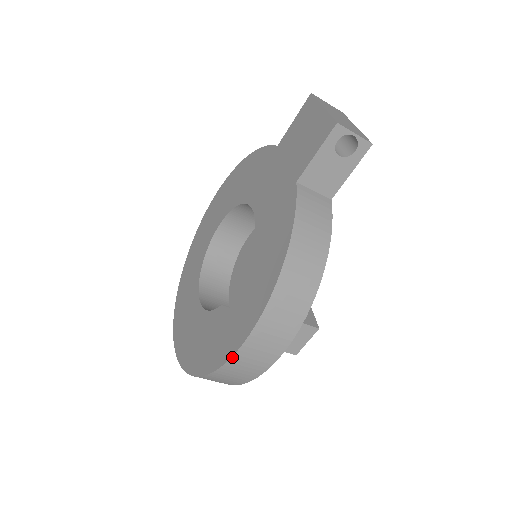
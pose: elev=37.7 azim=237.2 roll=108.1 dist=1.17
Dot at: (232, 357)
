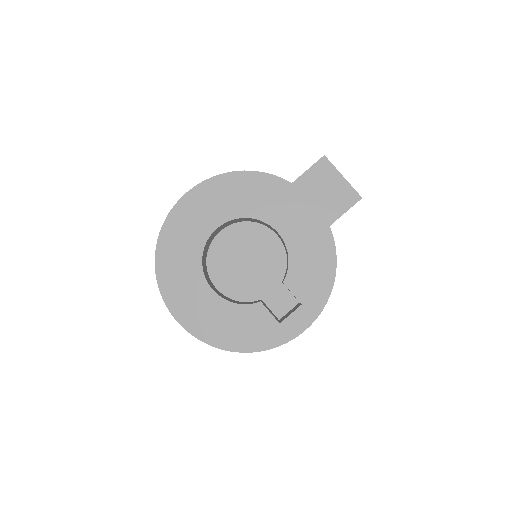
Dot at: occluded
